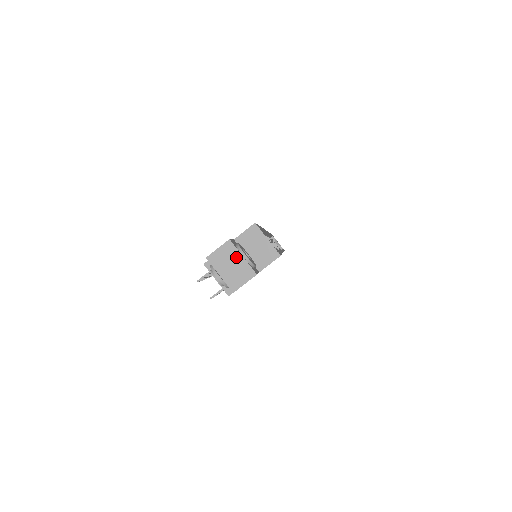
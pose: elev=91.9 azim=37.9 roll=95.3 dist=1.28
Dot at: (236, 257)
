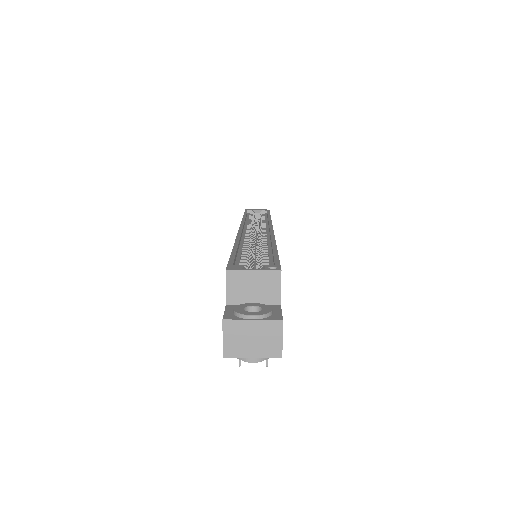
Dot at: (247, 327)
